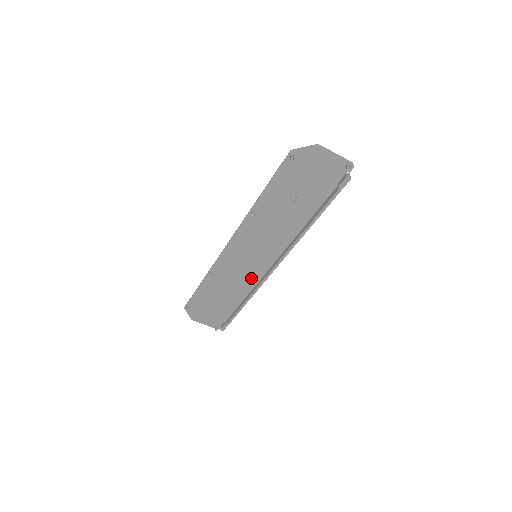
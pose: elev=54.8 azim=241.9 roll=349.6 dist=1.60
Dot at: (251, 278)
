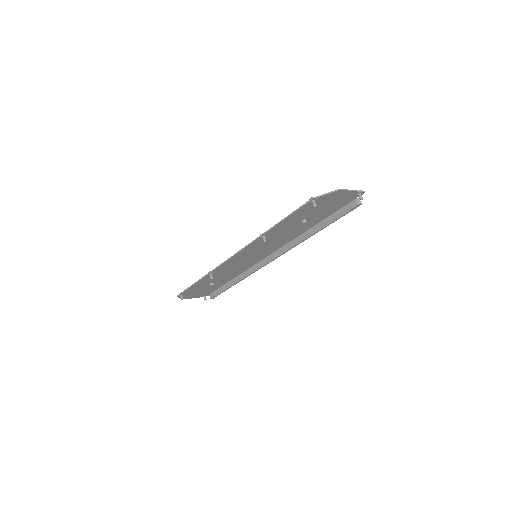
Dot at: (246, 267)
